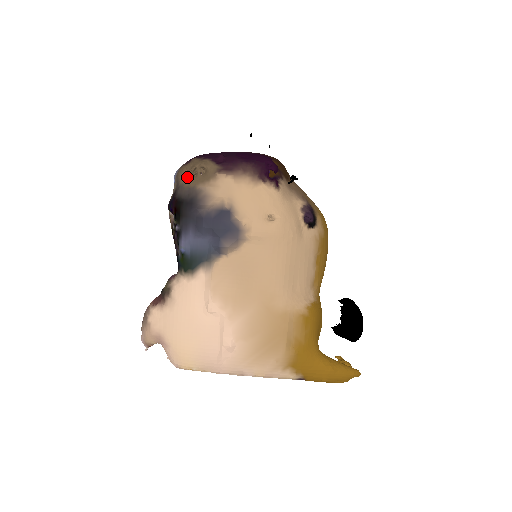
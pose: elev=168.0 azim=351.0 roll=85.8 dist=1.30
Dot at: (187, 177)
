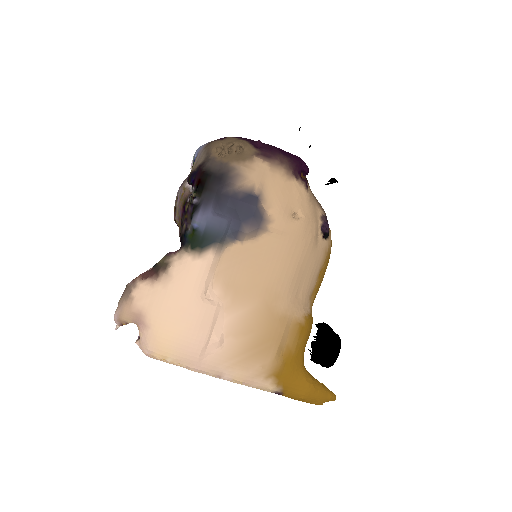
Dot at: (221, 152)
